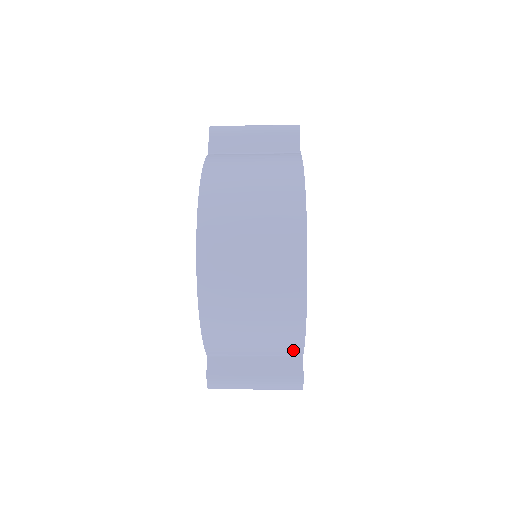
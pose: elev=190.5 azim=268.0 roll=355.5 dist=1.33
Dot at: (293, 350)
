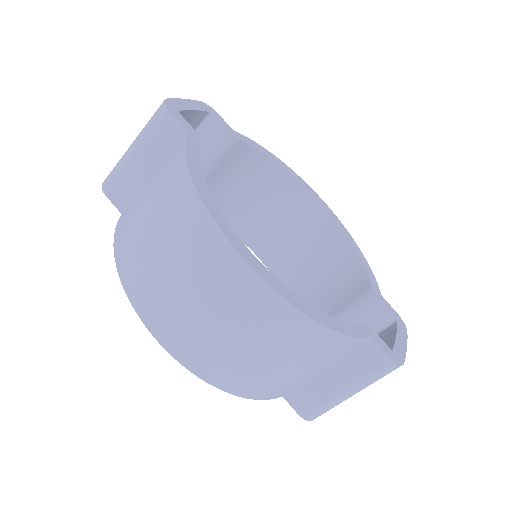
Dot at: (352, 345)
